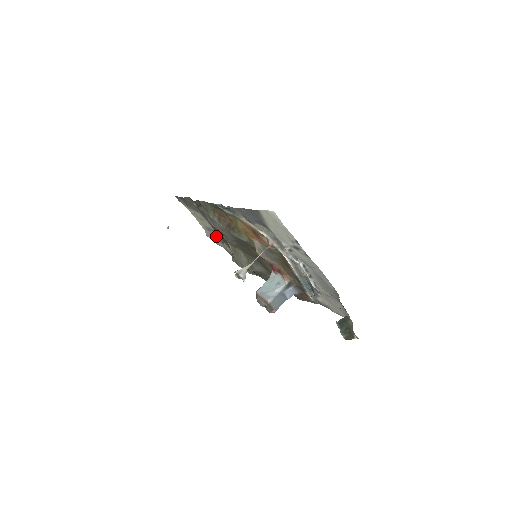
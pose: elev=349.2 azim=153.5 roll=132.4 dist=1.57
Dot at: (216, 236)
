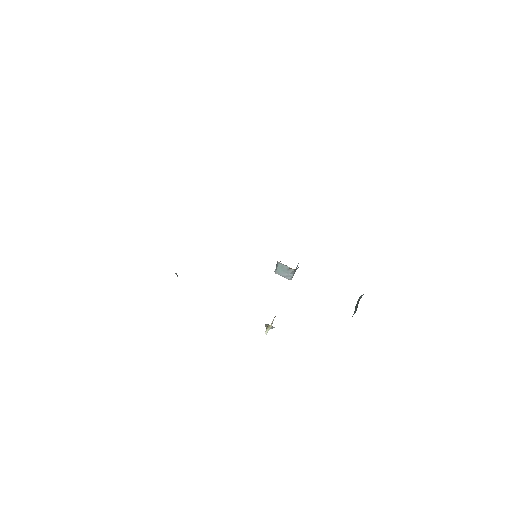
Dot at: occluded
